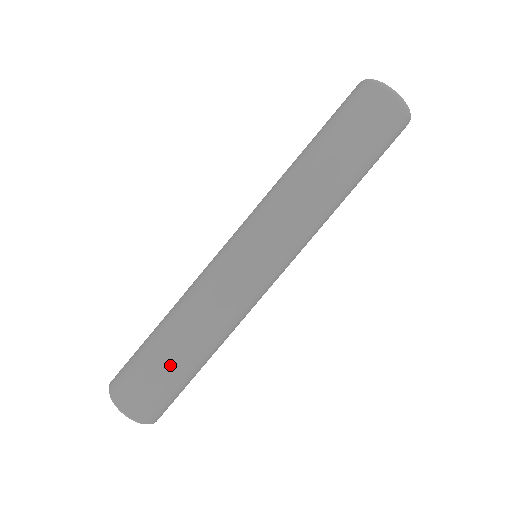
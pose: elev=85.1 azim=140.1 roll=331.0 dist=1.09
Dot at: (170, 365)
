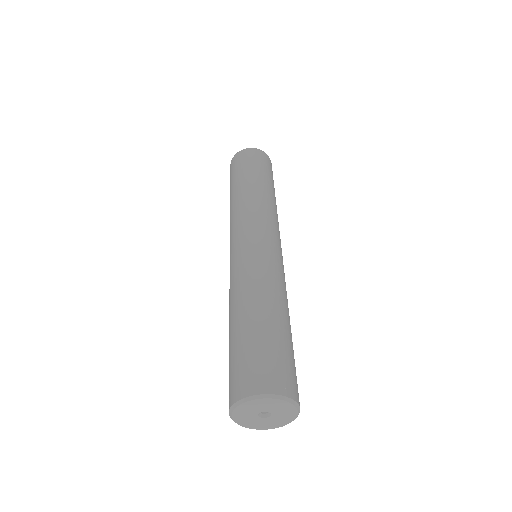
Dot at: (238, 336)
